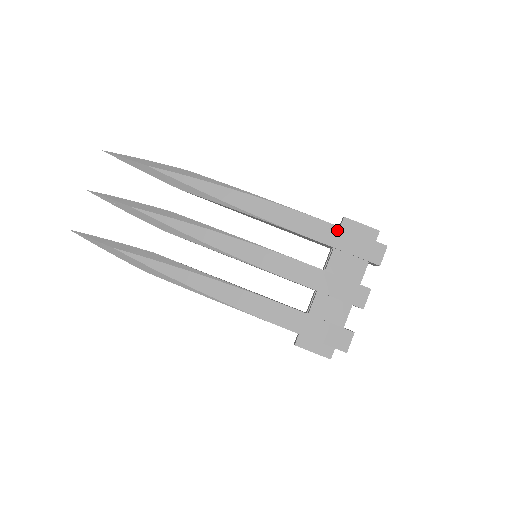
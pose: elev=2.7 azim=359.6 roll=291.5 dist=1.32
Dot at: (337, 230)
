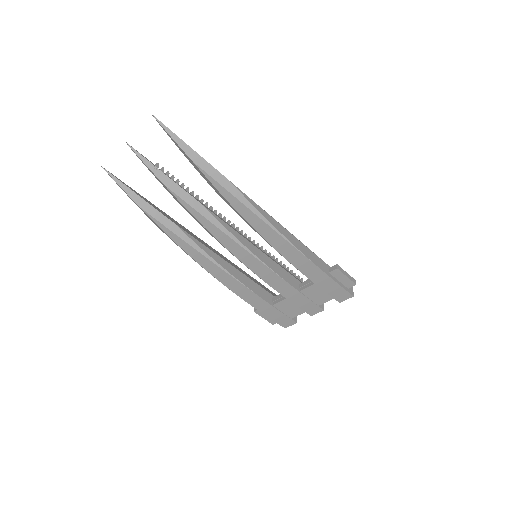
Dot at: (325, 277)
